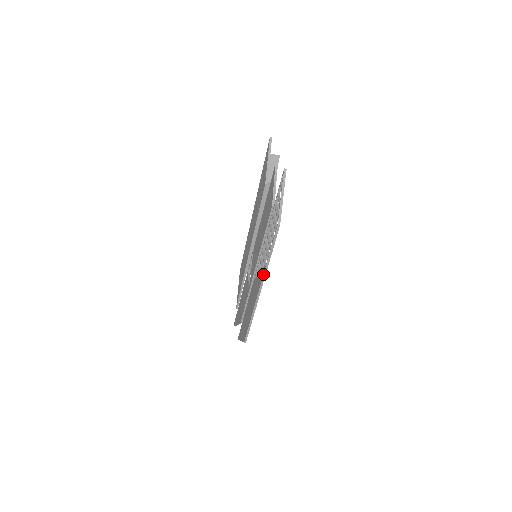
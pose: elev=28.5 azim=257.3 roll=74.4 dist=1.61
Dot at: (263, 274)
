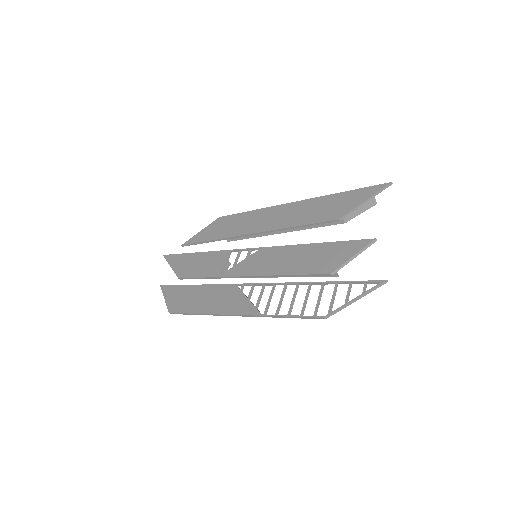
Dot at: (257, 315)
